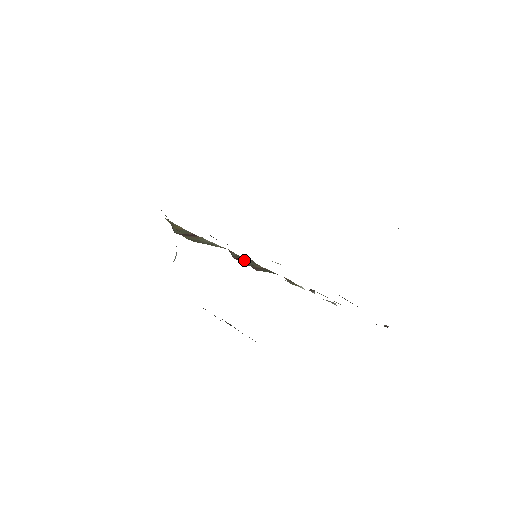
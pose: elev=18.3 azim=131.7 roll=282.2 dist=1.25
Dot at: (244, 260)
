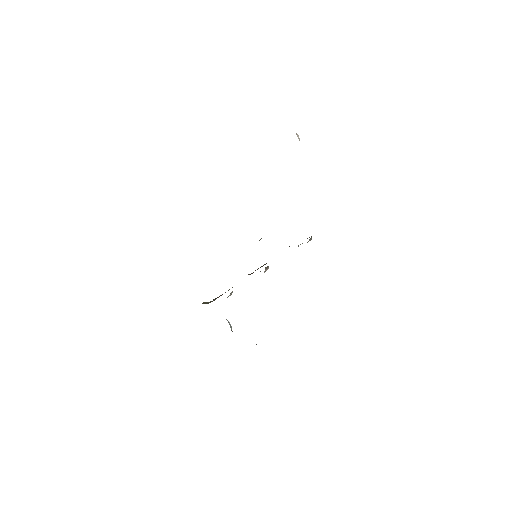
Dot at: occluded
